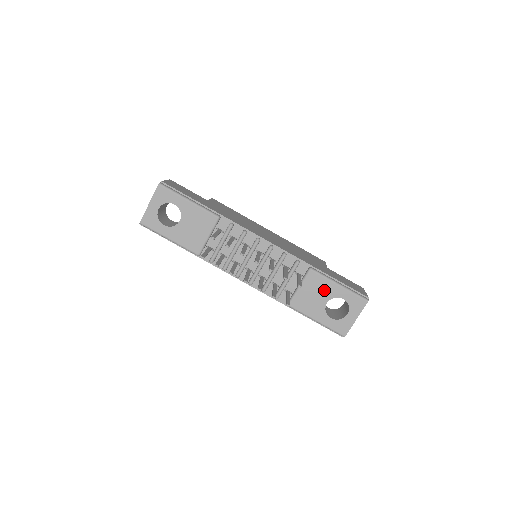
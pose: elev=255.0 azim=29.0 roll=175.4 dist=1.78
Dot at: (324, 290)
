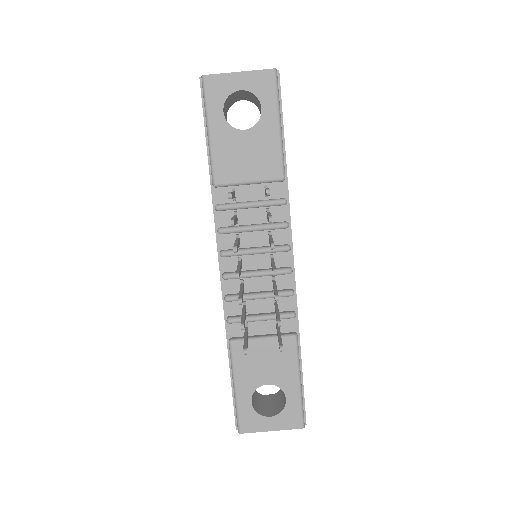
Dot at: (281, 370)
